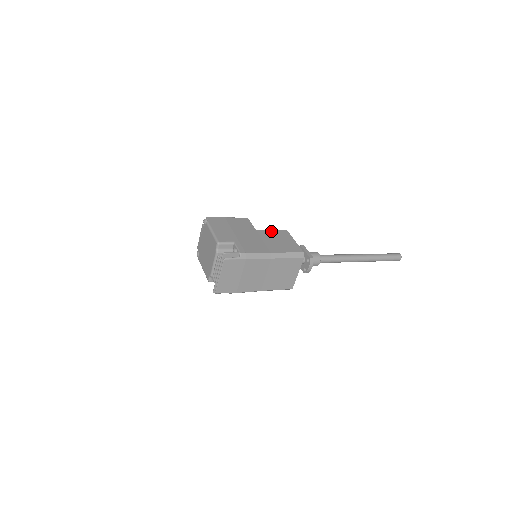
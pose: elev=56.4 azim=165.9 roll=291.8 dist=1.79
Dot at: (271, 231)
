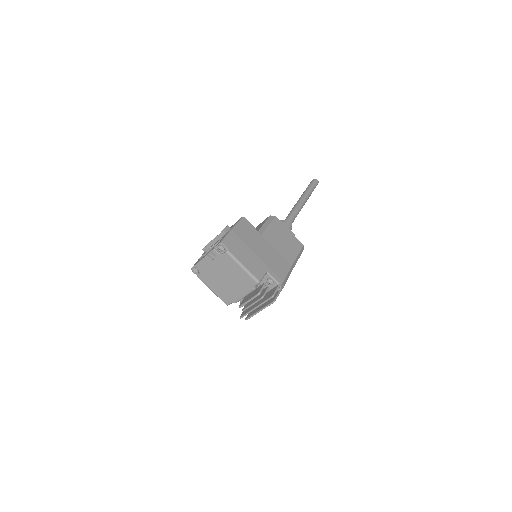
Dot at: (270, 228)
